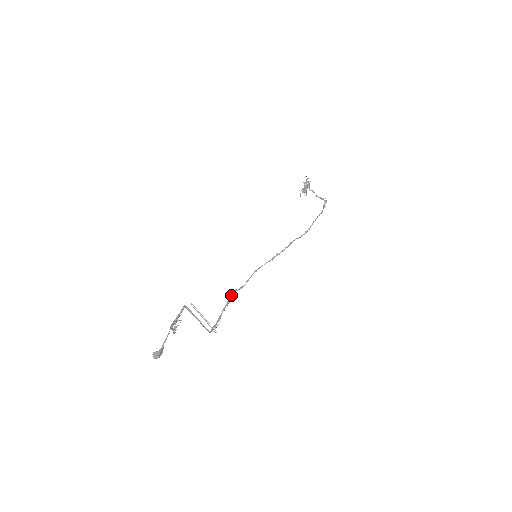
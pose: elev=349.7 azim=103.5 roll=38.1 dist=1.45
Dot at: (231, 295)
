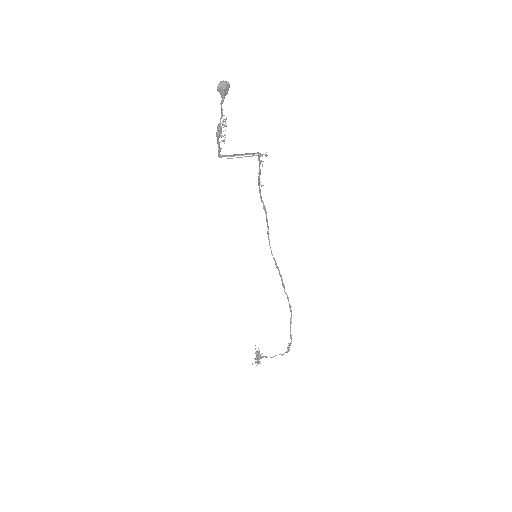
Dot at: (260, 195)
